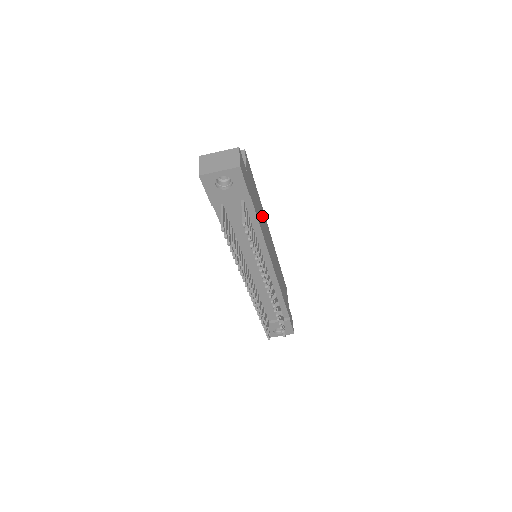
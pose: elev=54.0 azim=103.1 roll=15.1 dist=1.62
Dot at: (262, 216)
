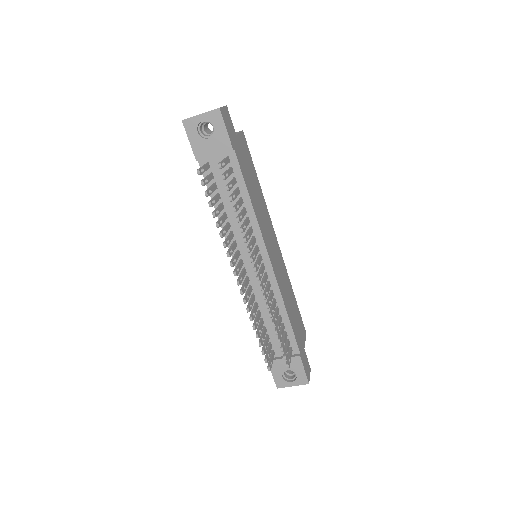
Dot at: (261, 206)
